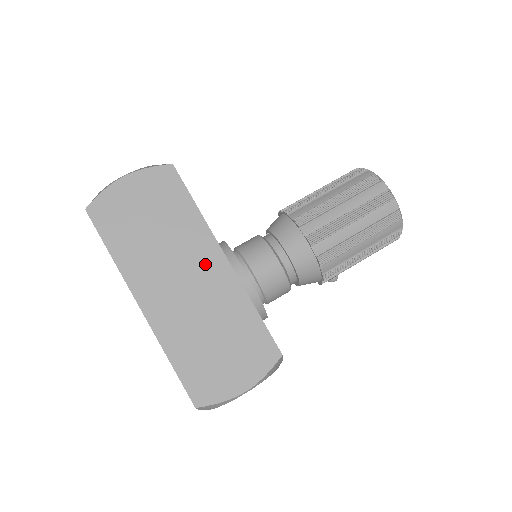
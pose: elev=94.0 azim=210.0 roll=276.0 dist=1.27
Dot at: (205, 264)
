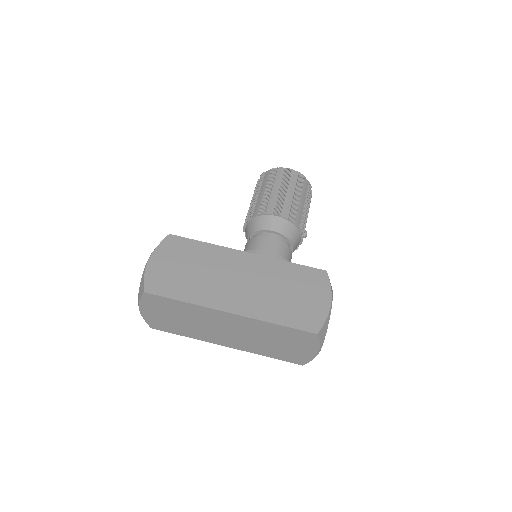
Dot at: (240, 264)
